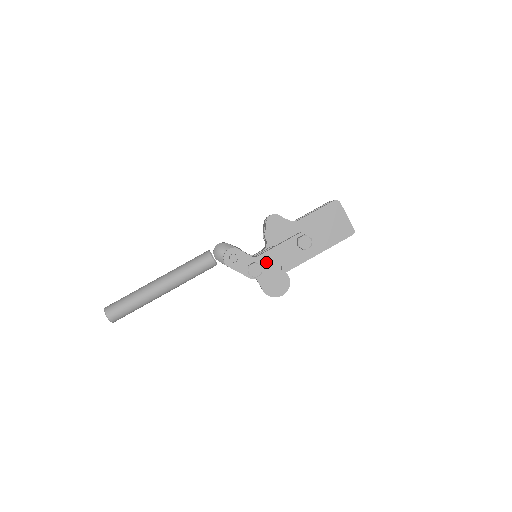
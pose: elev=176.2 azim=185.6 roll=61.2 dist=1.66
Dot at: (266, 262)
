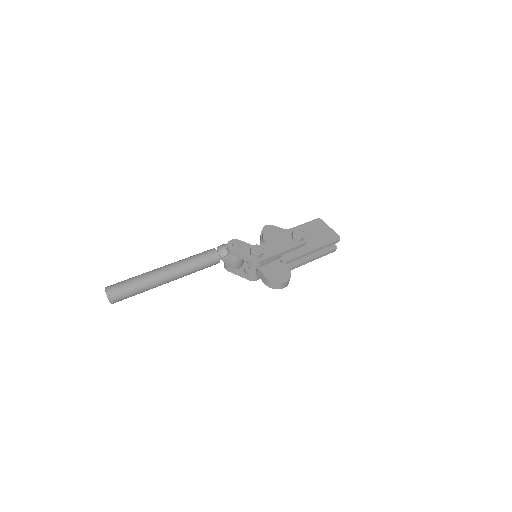
Dot at: (266, 249)
